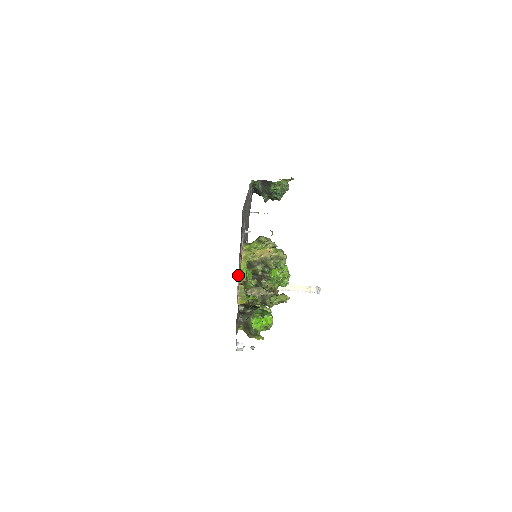
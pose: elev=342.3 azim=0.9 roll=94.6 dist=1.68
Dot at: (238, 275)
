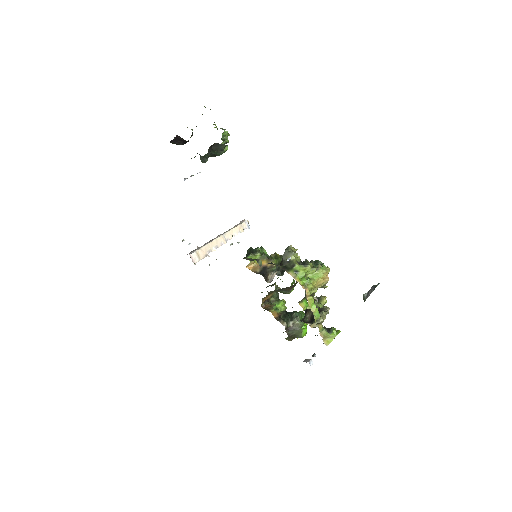
Dot at: occluded
